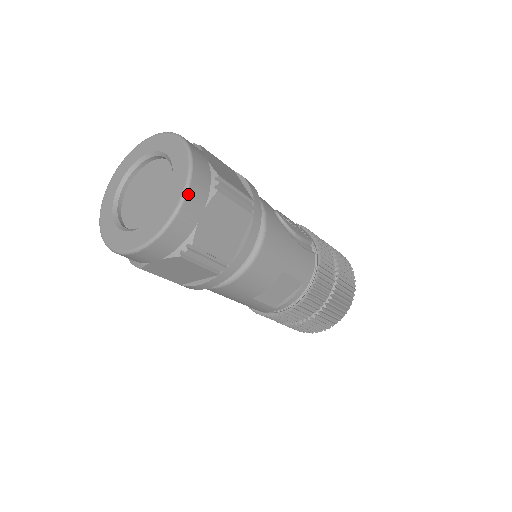
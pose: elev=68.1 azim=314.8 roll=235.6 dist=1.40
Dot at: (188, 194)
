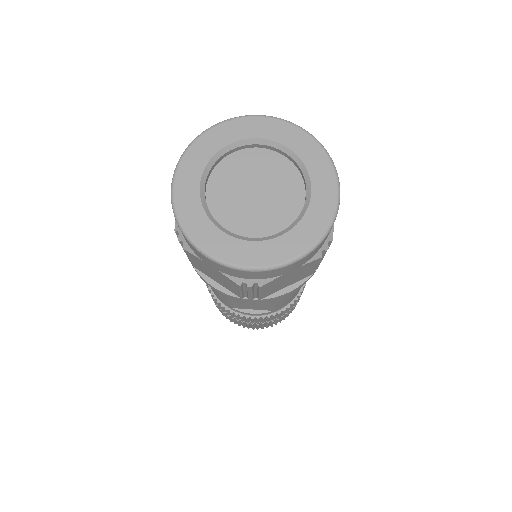
Dot at: (306, 256)
